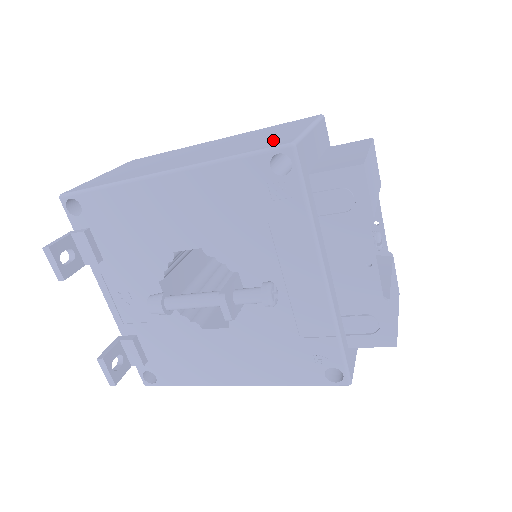
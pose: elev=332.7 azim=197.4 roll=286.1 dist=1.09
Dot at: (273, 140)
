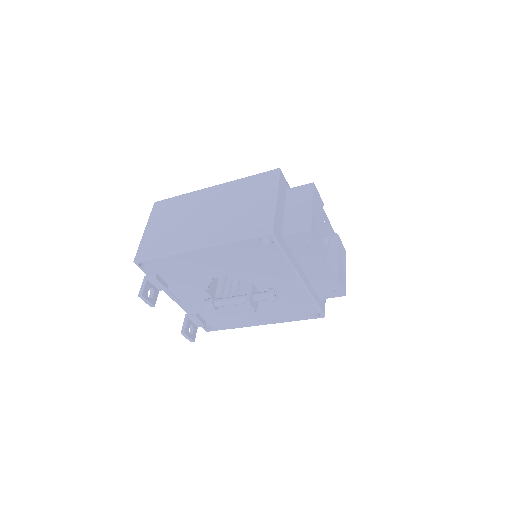
Dot at: (257, 219)
